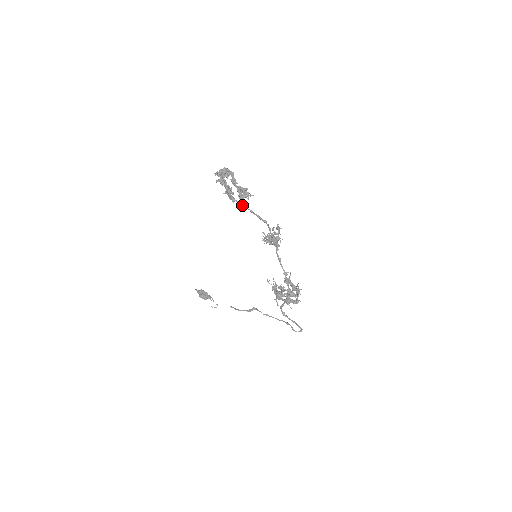
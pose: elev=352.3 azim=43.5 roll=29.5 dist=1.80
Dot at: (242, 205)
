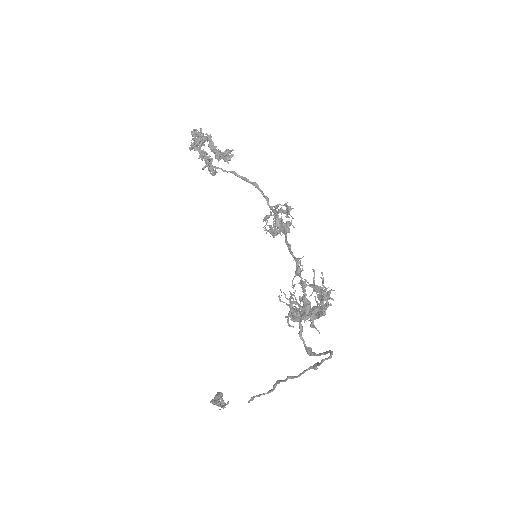
Dot at: (221, 169)
